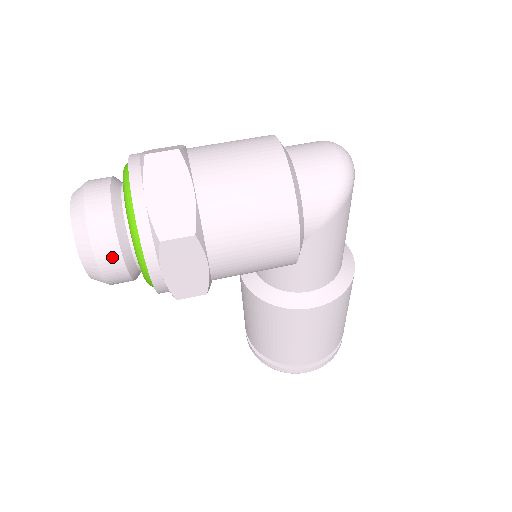
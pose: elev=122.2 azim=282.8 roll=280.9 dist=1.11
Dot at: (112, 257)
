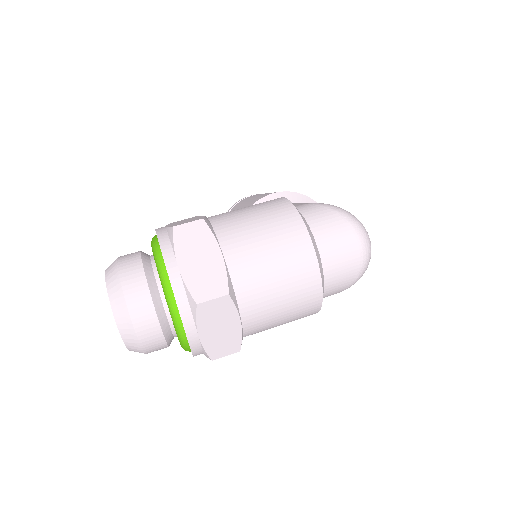
Dot at: (160, 349)
